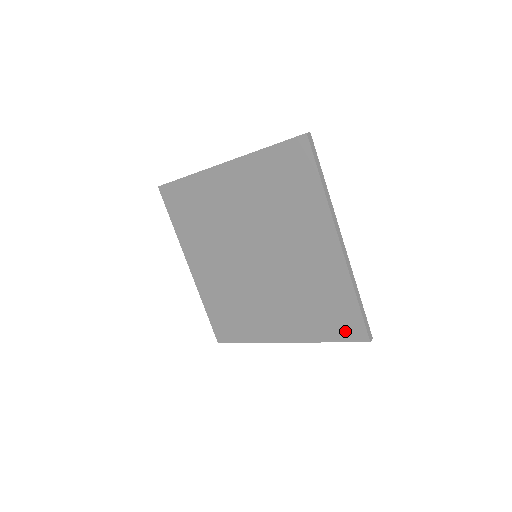
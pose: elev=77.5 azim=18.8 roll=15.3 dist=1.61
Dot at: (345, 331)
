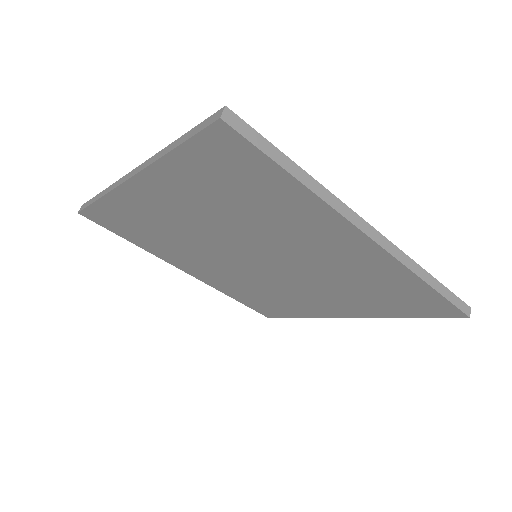
Dot at: (426, 310)
